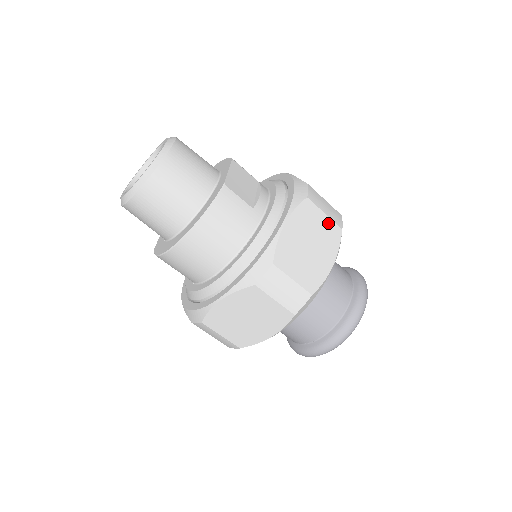
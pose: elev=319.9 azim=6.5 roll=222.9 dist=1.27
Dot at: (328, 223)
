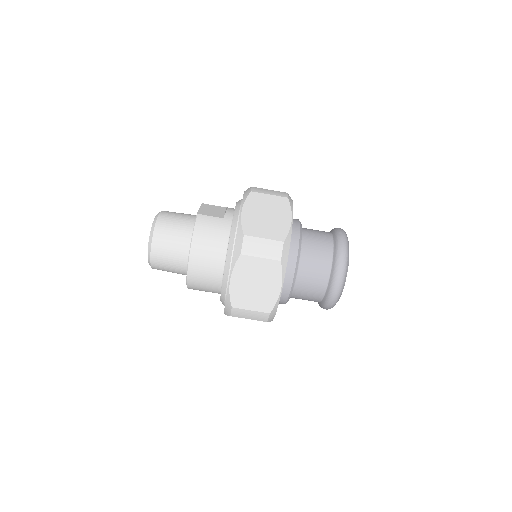
Dot at: (275, 199)
